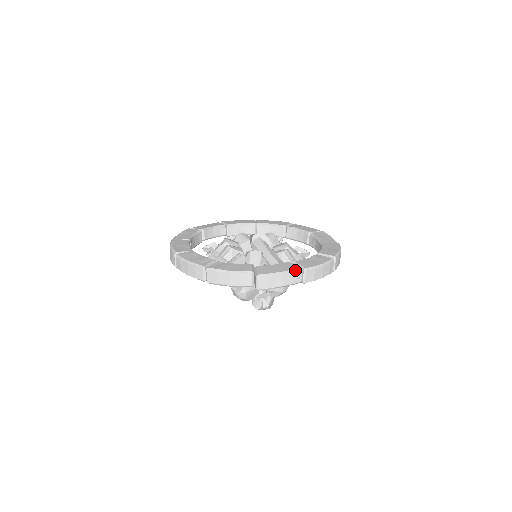
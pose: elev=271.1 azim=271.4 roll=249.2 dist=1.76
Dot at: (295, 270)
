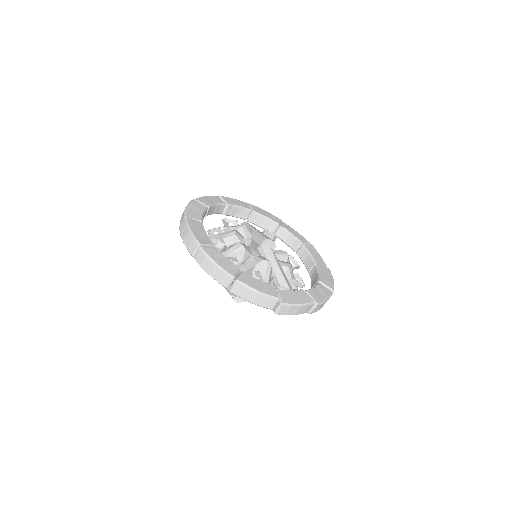
Dot at: (310, 304)
